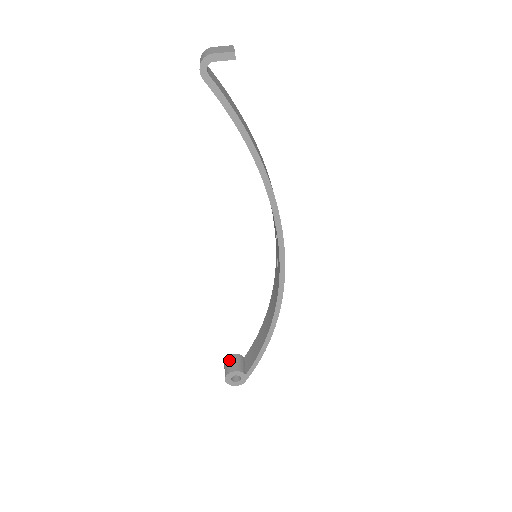
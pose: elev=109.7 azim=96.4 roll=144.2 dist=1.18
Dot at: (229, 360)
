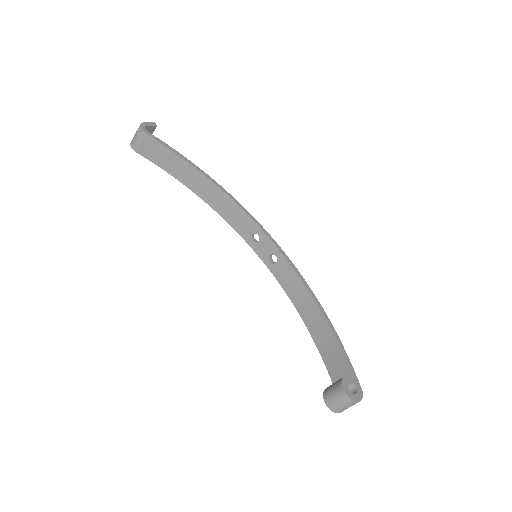
Dot at: (328, 390)
